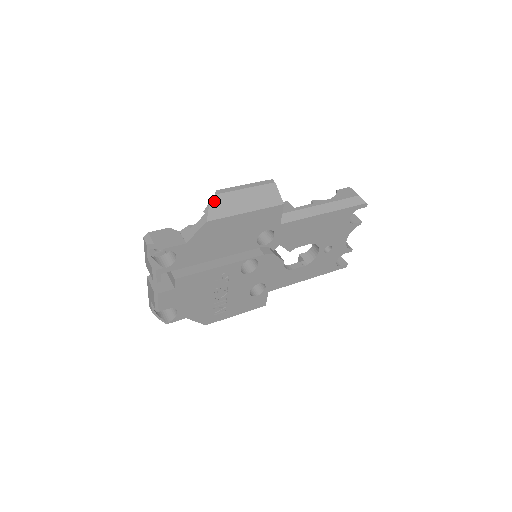
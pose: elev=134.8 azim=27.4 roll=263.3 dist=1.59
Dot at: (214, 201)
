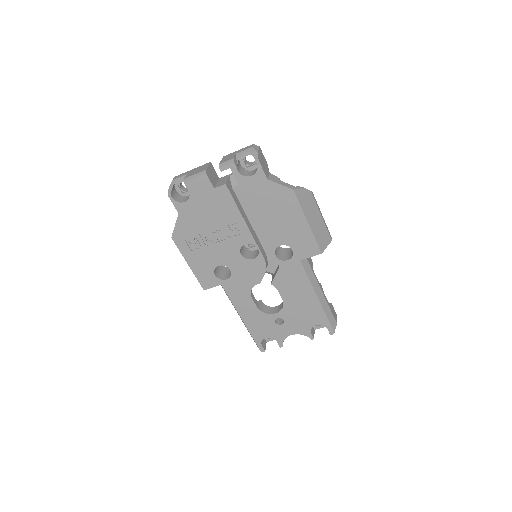
Dot at: (307, 192)
